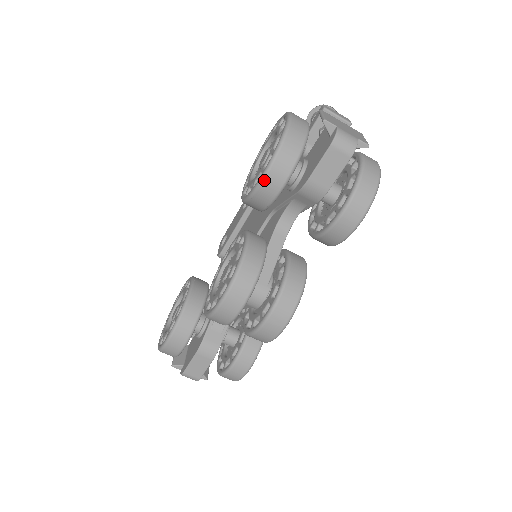
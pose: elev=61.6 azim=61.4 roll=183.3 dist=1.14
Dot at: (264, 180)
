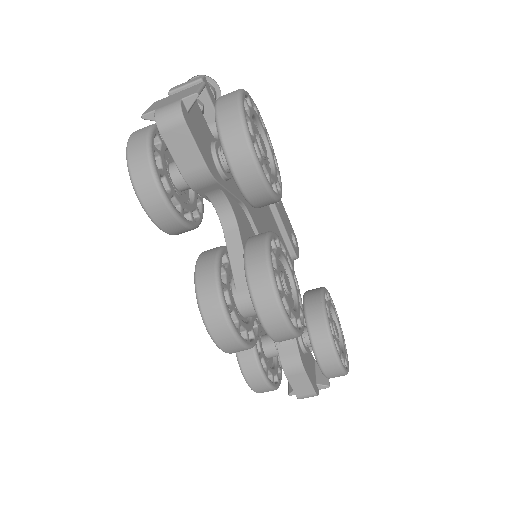
Dot at: (148, 212)
